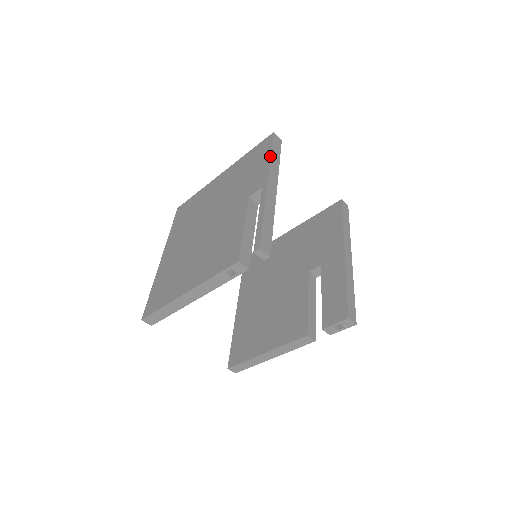
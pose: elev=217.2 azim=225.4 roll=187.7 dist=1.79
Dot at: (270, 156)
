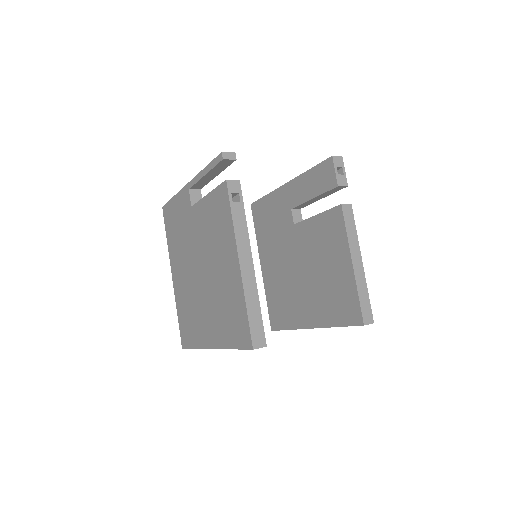
Dot at: (174, 196)
